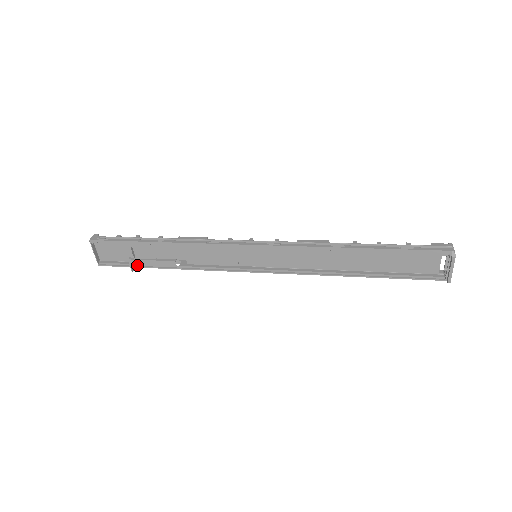
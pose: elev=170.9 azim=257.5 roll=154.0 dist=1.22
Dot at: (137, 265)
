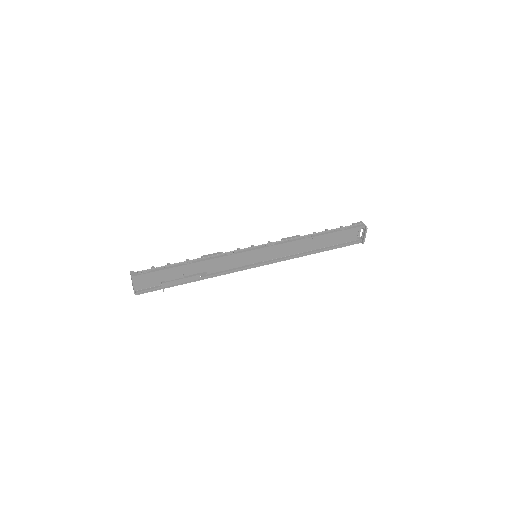
Dot at: (168, 286)
